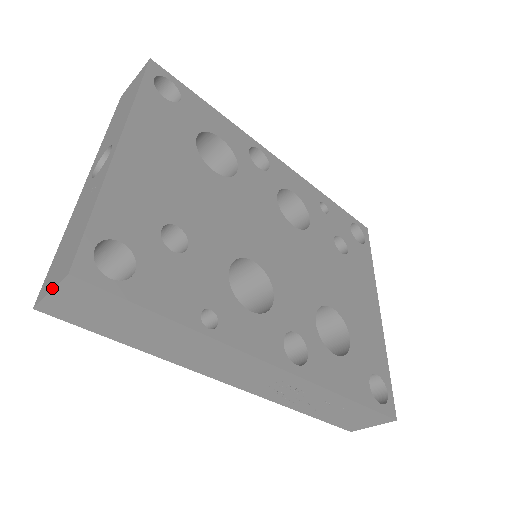
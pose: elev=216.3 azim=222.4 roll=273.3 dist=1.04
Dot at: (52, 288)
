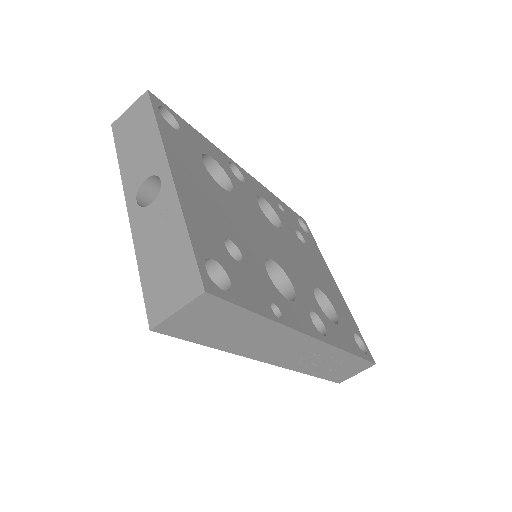
Dot at: (179, 307)
